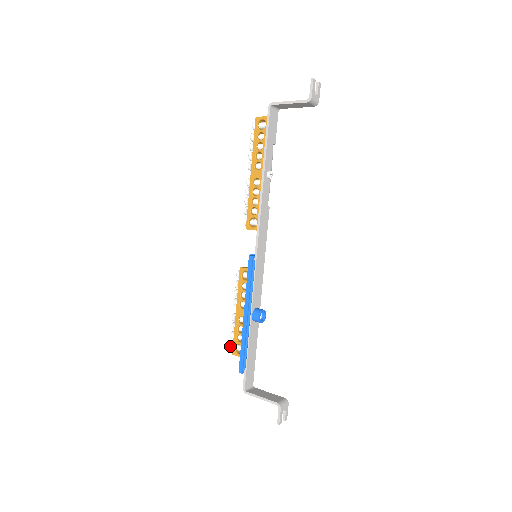
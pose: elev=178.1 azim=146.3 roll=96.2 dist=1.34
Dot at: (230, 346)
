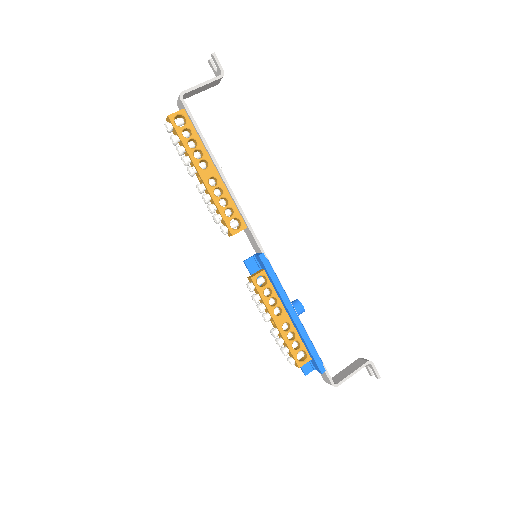
Dot at: (291, 363)
